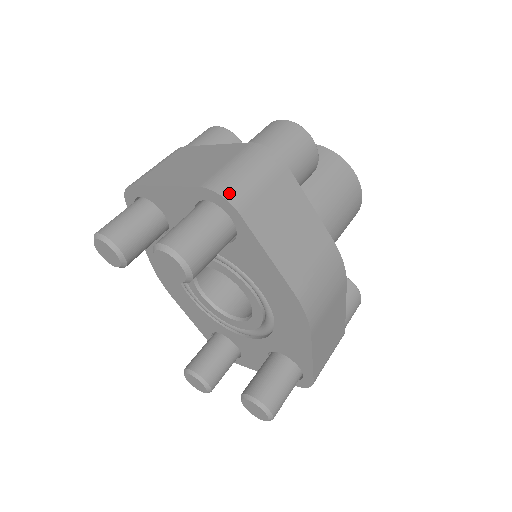
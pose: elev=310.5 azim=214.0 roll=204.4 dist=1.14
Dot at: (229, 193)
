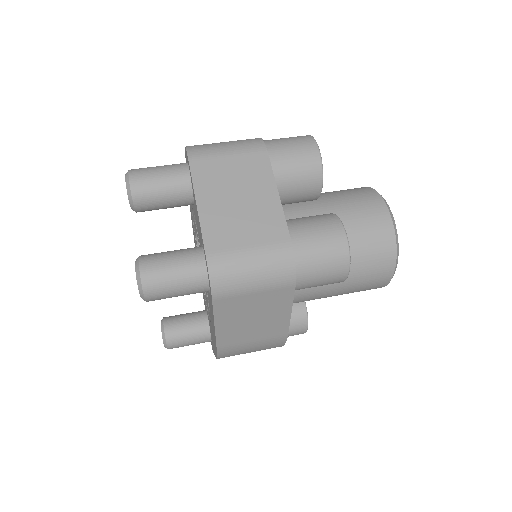
Dot at: (218, 282)
